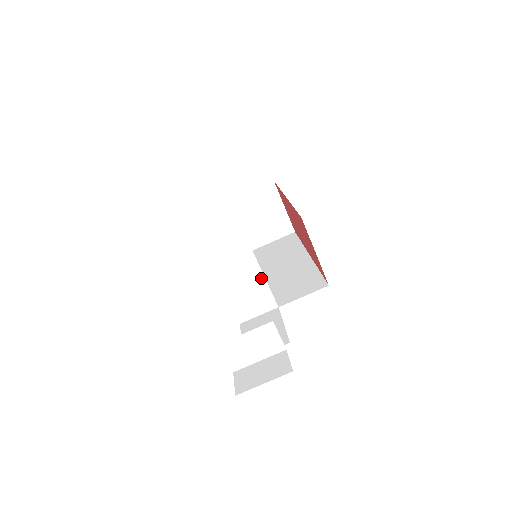
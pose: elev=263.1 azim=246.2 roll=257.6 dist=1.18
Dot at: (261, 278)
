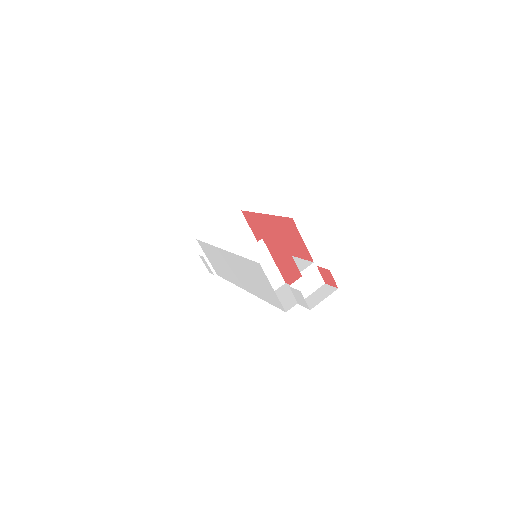
Dot at: (273, 264)
